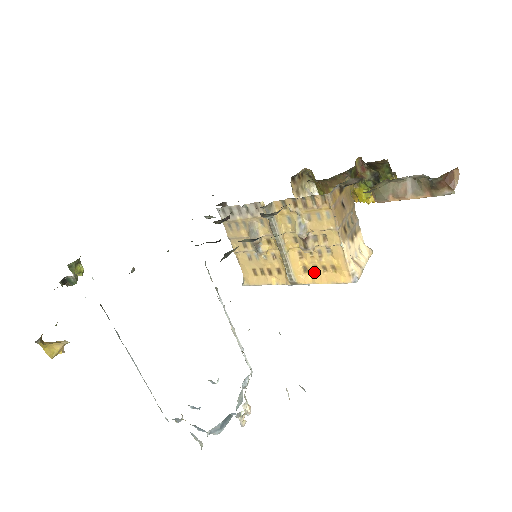
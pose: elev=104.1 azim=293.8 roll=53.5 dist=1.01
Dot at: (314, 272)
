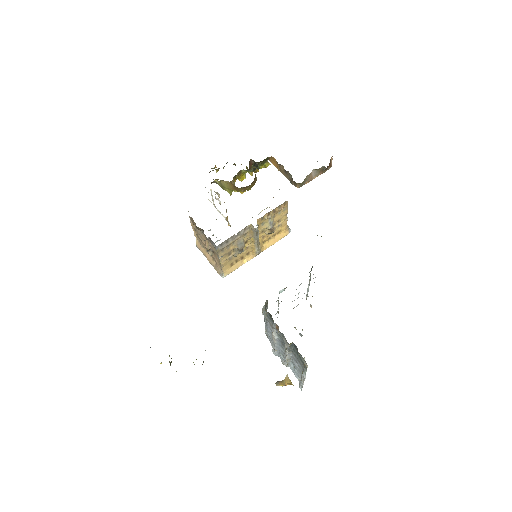
Dot at: (268, 241)
